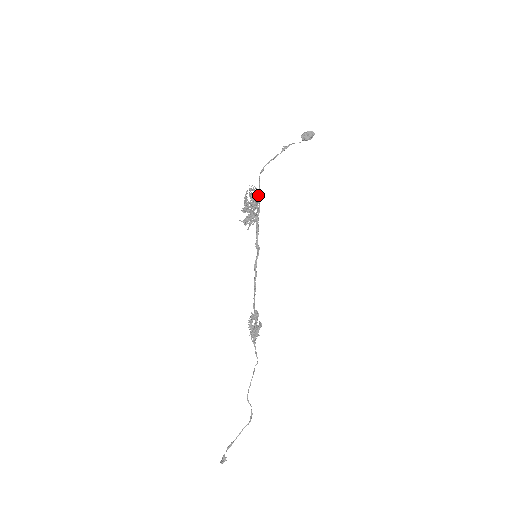
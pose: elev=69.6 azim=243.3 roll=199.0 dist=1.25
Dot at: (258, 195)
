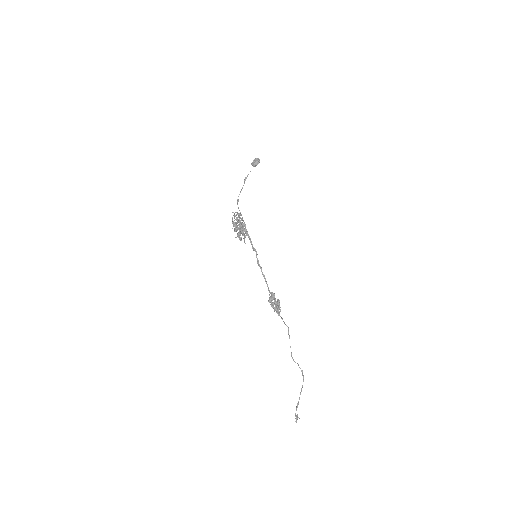
Dot at: occluded
